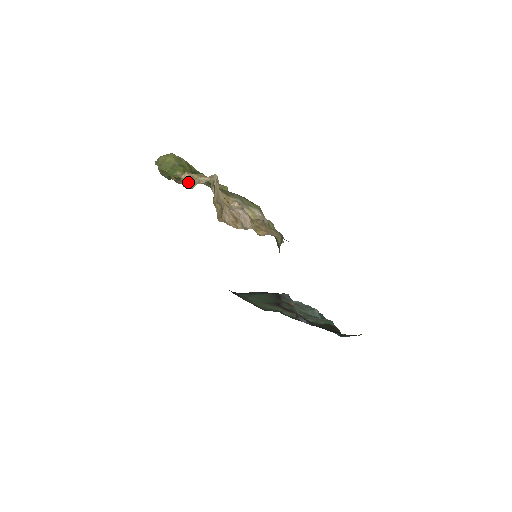
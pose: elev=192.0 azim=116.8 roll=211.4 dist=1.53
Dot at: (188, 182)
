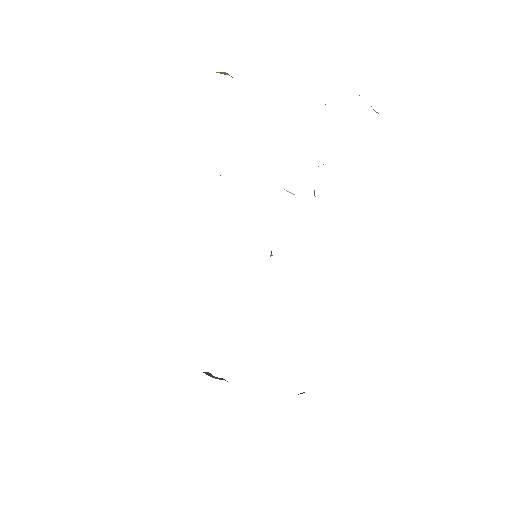
Dot at: occluded
